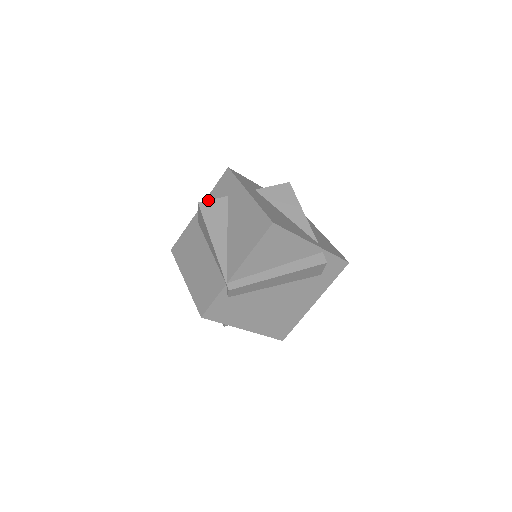
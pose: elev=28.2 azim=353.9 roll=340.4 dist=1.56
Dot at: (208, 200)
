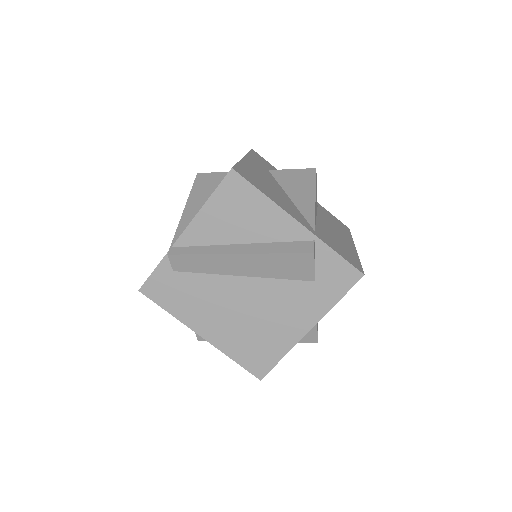
Dot at: occluded
